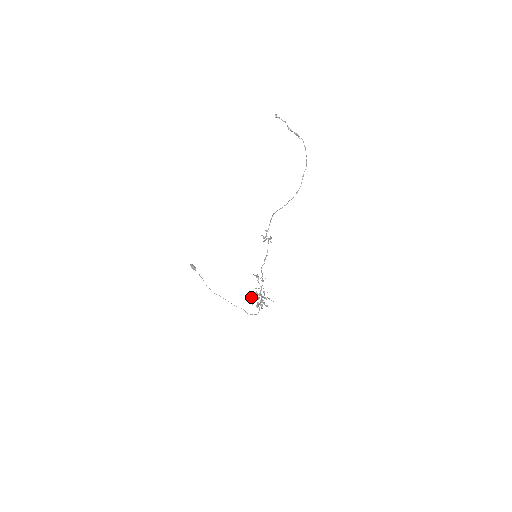
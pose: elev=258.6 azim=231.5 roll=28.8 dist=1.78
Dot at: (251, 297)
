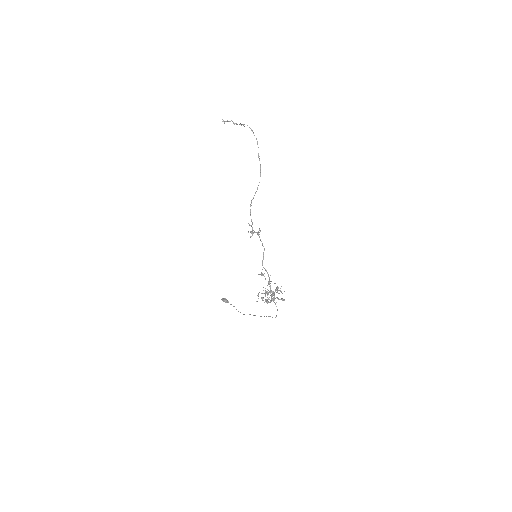
Dot at: (262, 297)
